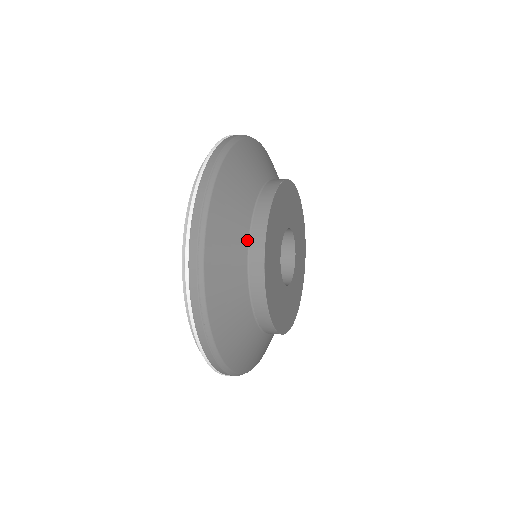
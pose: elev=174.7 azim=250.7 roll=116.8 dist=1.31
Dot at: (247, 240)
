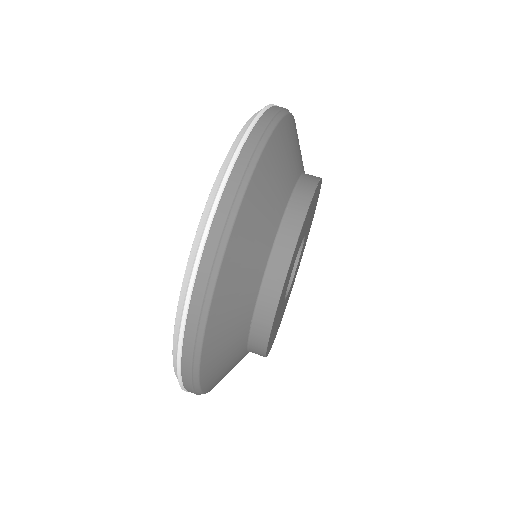
Dot at: occluded
